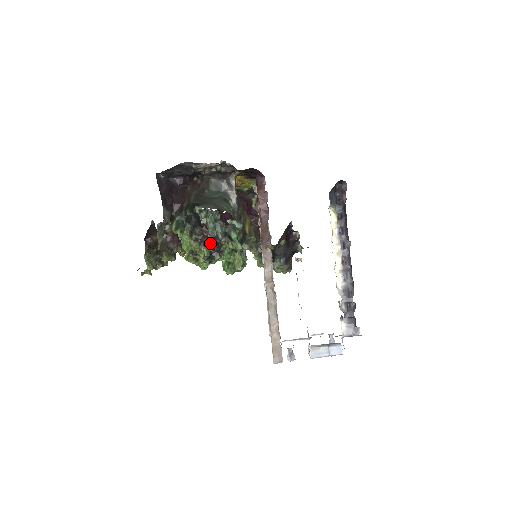
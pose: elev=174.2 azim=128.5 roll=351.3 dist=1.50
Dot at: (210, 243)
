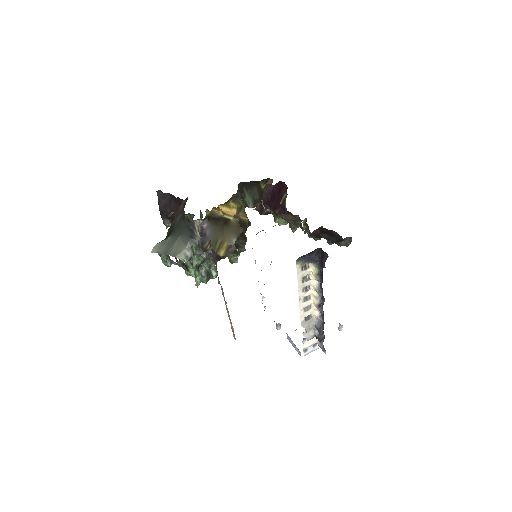
Dot at: occluded
